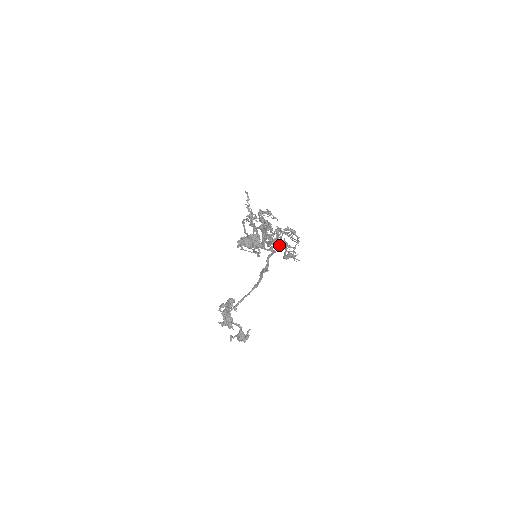
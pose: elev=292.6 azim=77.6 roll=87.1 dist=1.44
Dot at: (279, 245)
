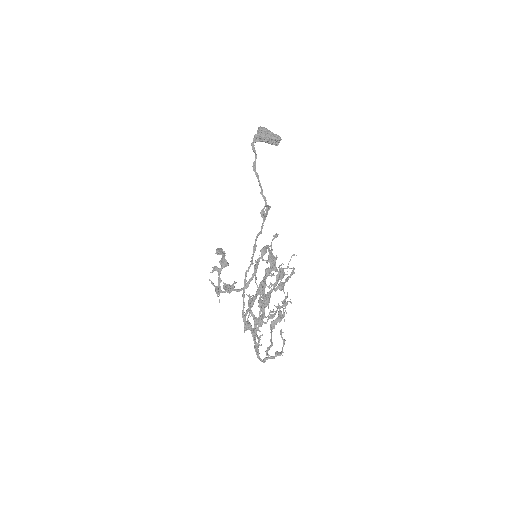
Dot at: (278, 272)
